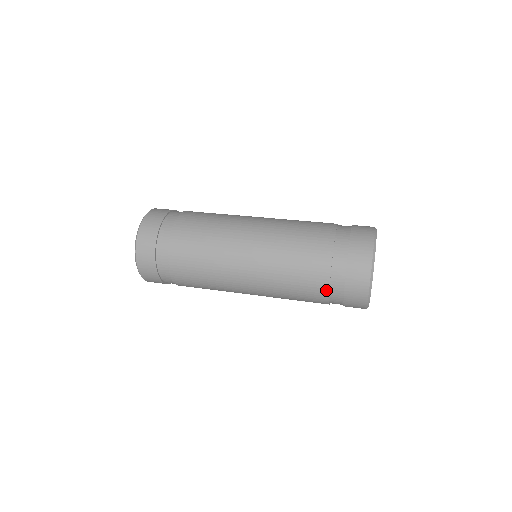
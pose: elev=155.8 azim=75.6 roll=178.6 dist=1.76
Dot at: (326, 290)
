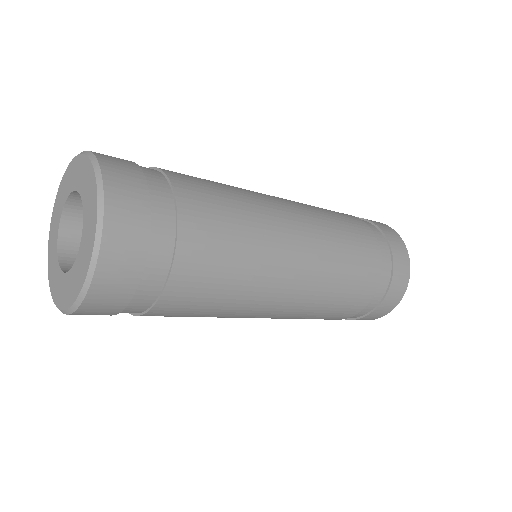
Dot at: (362, 307)
